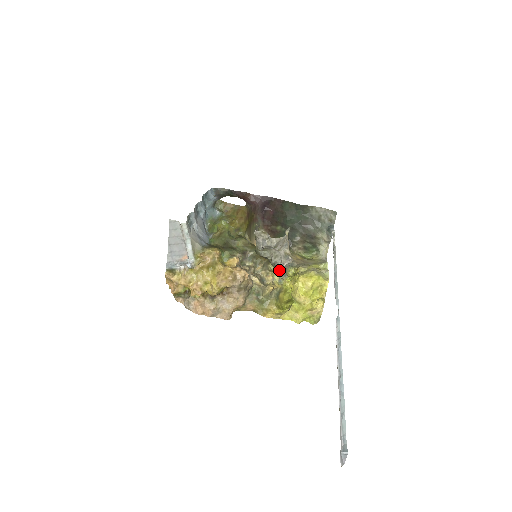
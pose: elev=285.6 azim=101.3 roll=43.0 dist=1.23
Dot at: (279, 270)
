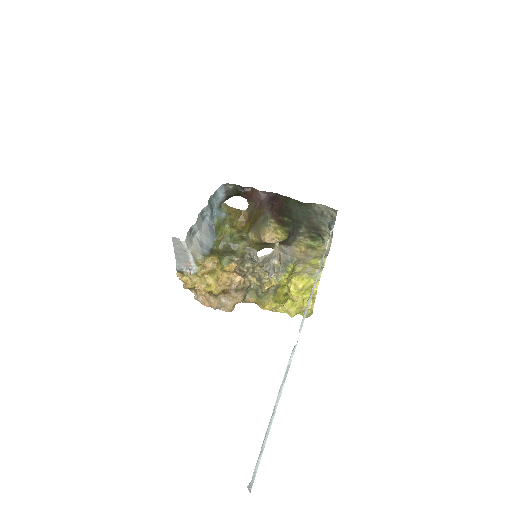
Dot at: occluded
